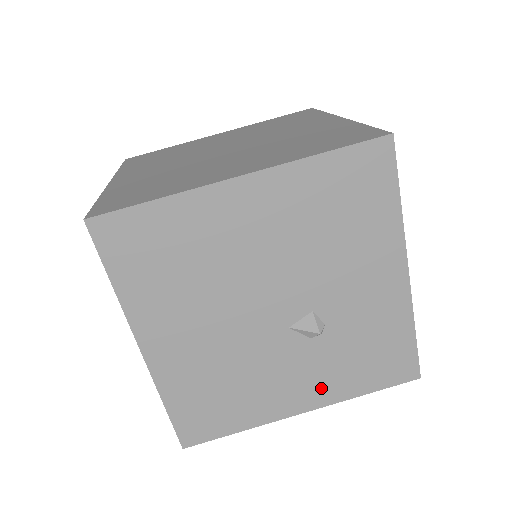
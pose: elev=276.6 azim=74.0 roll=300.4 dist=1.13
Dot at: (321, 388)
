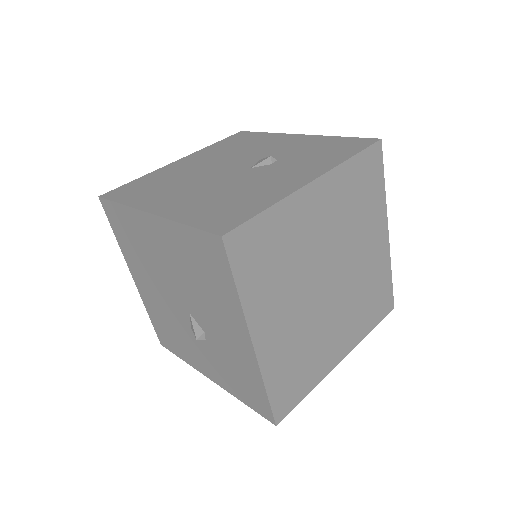
Dot at: (310, 170)
